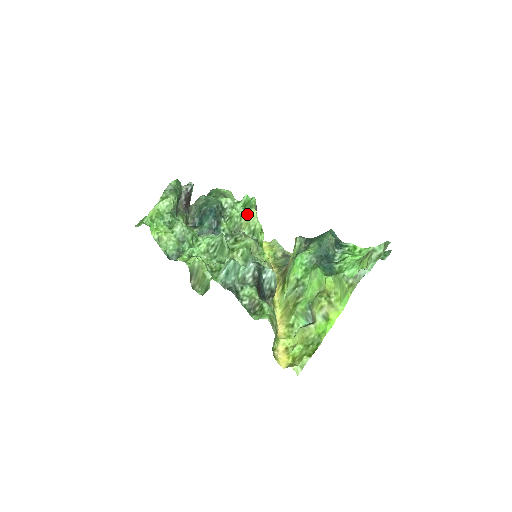
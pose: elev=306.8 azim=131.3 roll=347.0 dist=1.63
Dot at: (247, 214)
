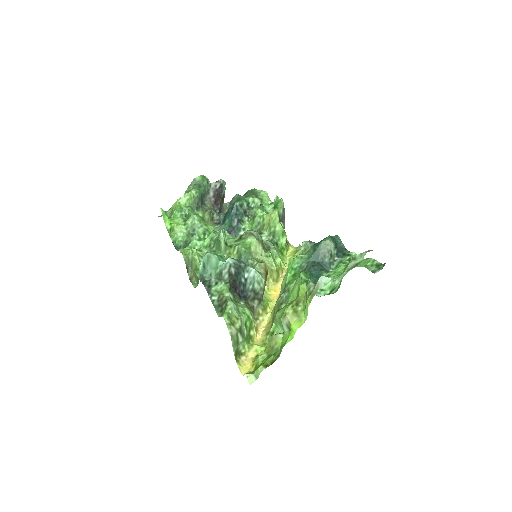
Dot at: (269, 215)
